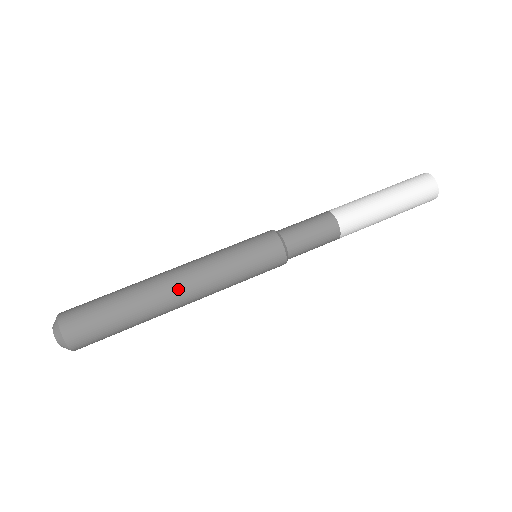
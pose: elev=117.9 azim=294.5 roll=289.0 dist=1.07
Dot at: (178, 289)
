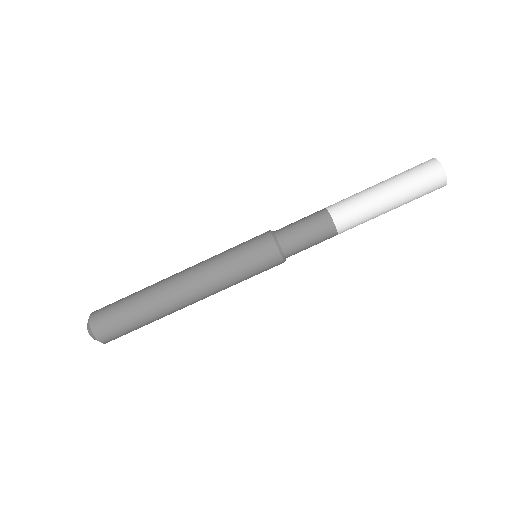
Dot at: (185, 296)
